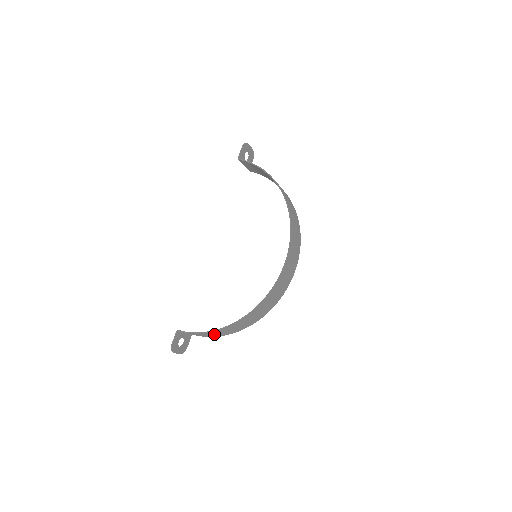
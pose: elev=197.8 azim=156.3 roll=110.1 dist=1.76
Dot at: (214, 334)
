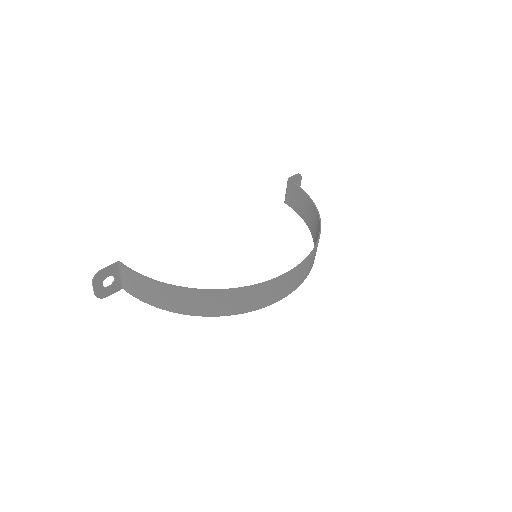
Dot at: (157, 294)
